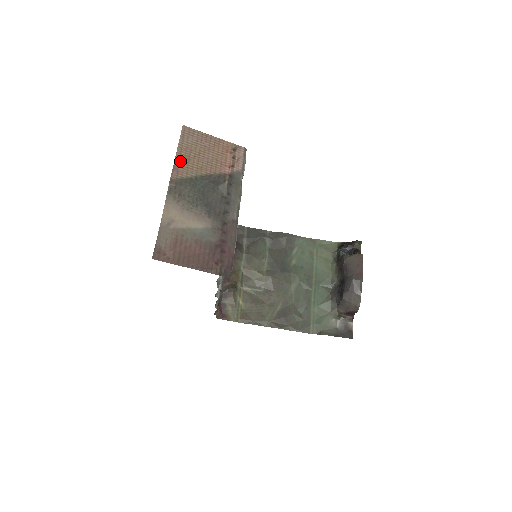
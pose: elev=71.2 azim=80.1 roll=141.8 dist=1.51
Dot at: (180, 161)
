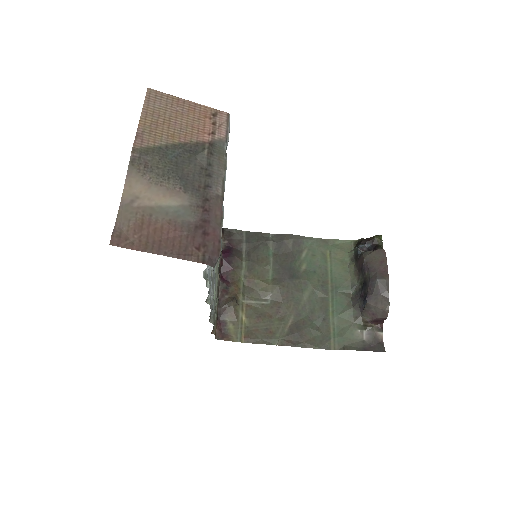
Dot at: (145, 127)
